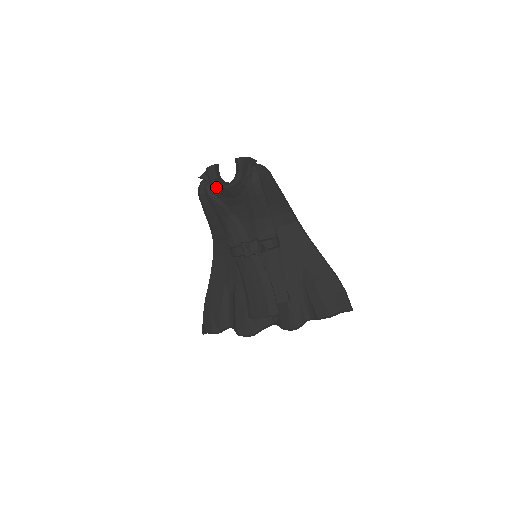
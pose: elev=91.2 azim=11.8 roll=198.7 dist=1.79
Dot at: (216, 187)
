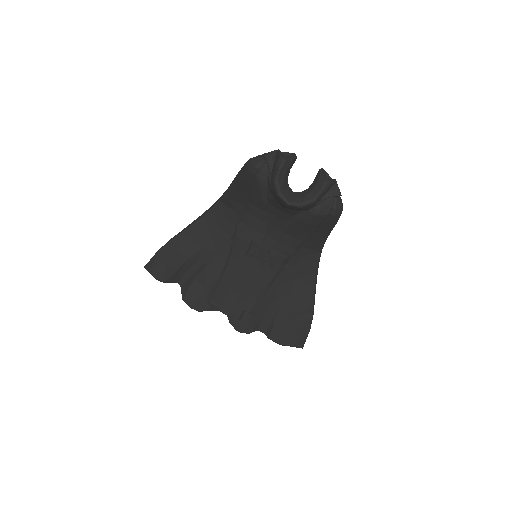
Dot at: (276, 192)
